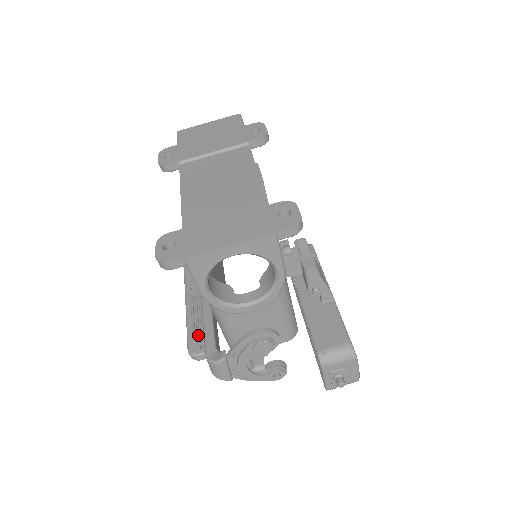
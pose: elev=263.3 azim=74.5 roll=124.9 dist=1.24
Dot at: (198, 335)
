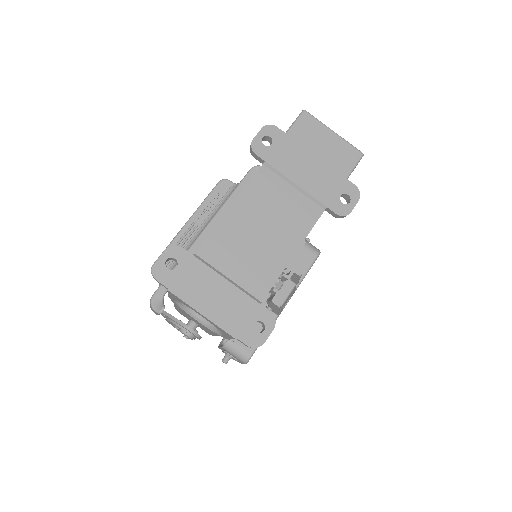
Dot at: (168, 262)
